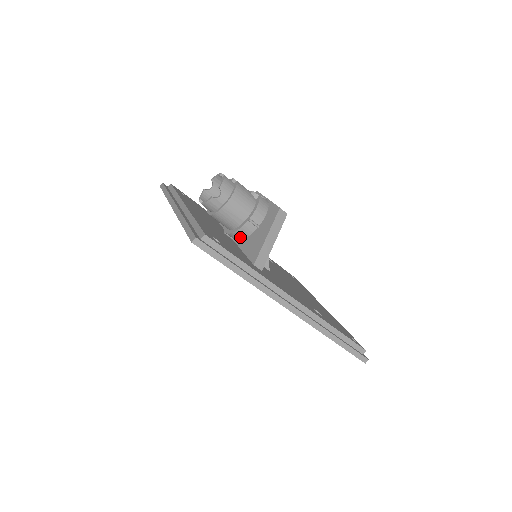
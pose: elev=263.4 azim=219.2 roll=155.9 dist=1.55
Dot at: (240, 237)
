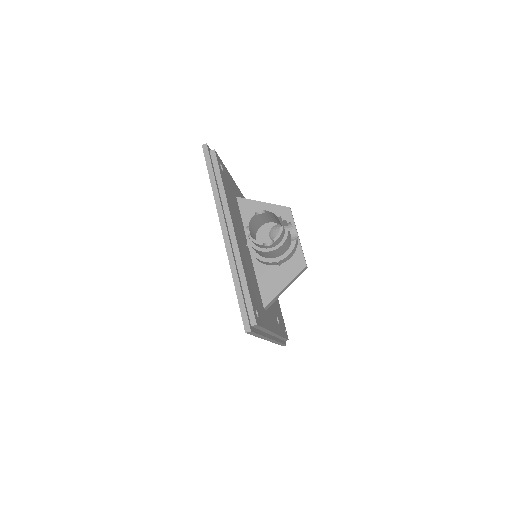
Dot at: (259, 261)
